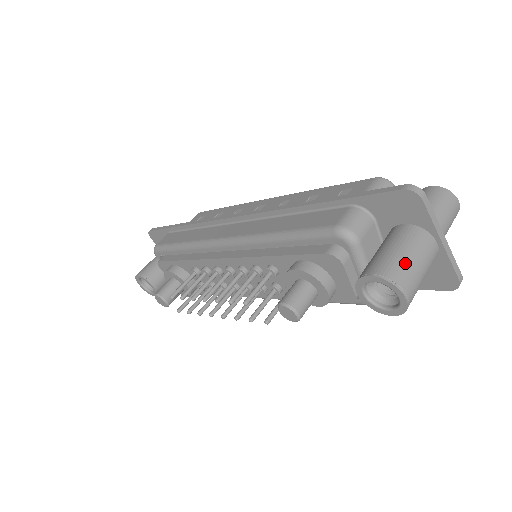
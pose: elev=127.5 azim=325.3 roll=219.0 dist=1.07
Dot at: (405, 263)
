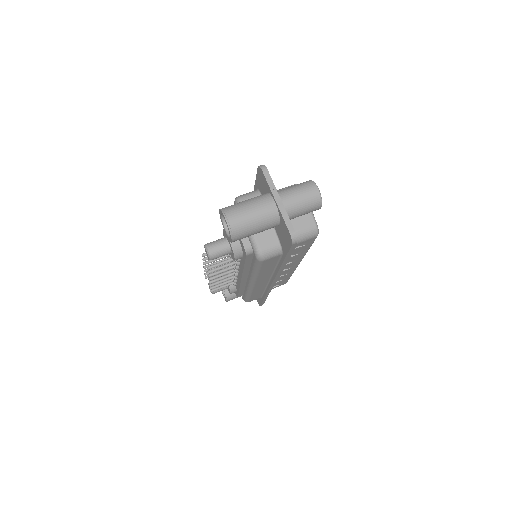
Dot at: (239, 205)
